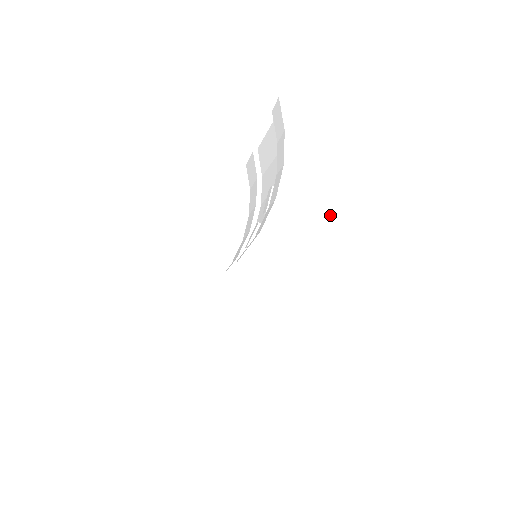
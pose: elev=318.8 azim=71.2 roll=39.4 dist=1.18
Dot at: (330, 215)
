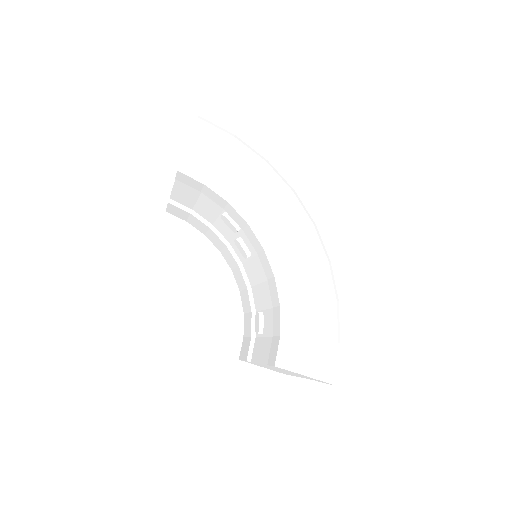
Dot at: (281, 198)
